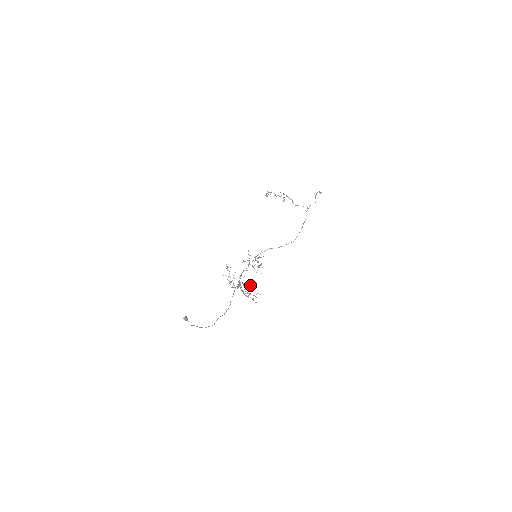
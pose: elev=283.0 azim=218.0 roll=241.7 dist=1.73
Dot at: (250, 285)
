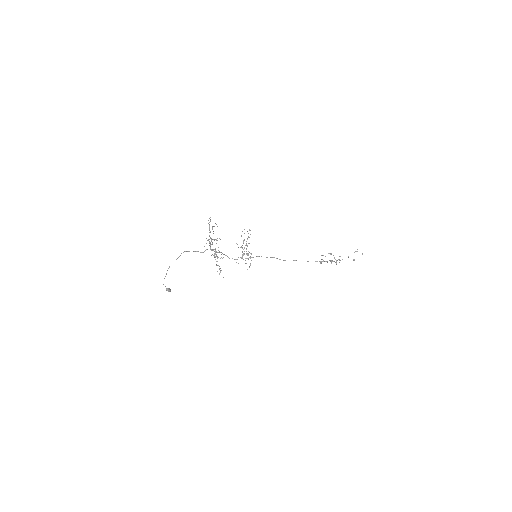
Dot at: (217, 238)
